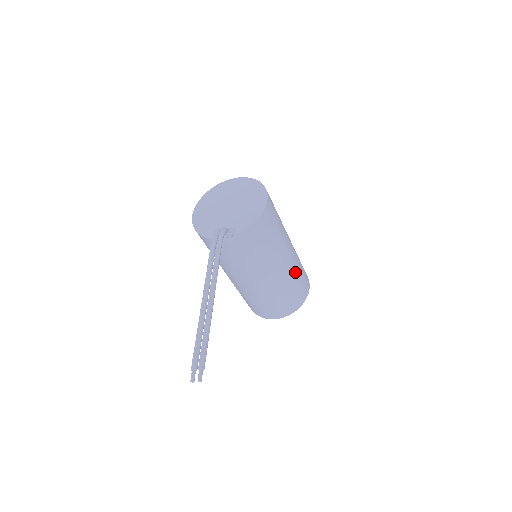
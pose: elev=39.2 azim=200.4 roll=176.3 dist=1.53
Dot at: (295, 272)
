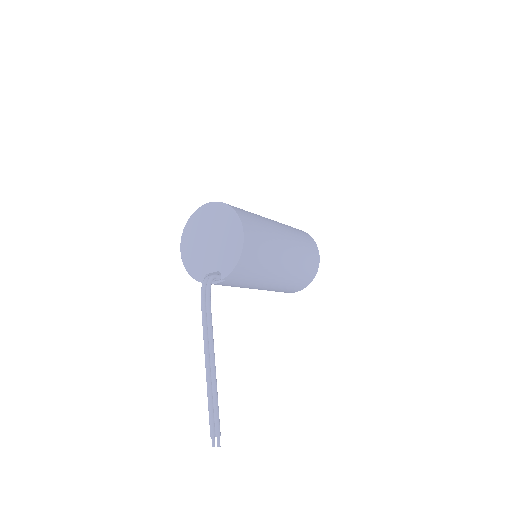
Dot at: (298, 262)
